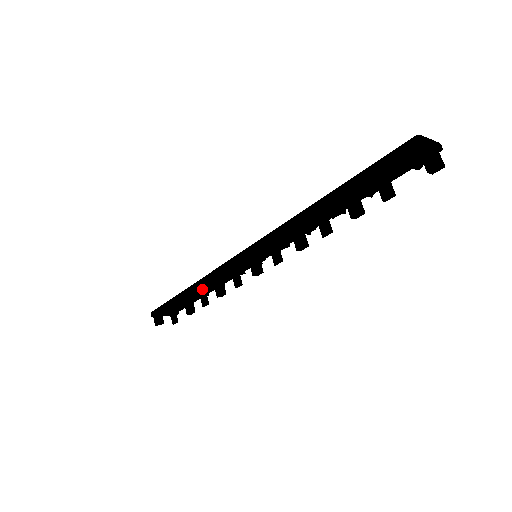
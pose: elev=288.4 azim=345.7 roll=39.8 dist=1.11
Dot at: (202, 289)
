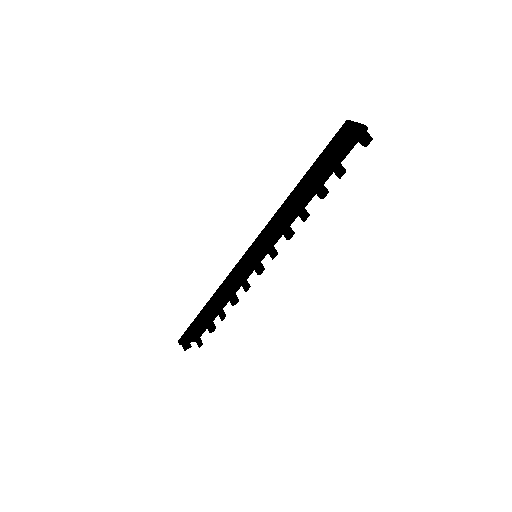
Dot at: (218, 299)
